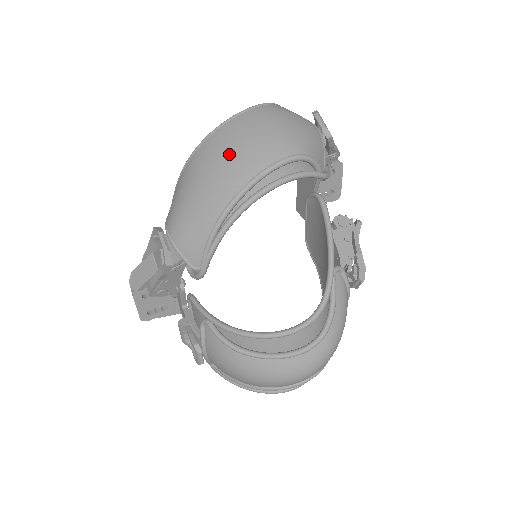
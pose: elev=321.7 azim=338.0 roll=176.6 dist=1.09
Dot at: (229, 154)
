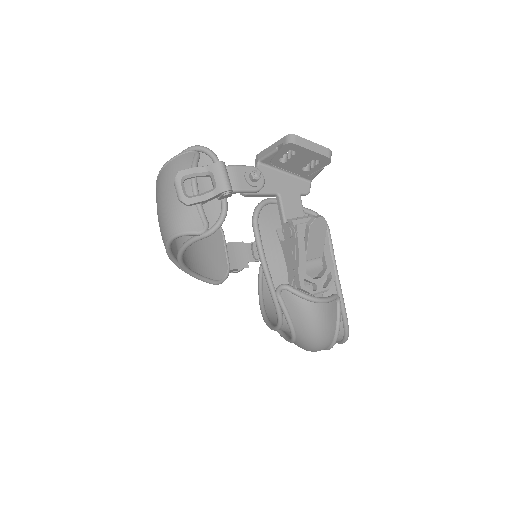
Dot at: occluded
